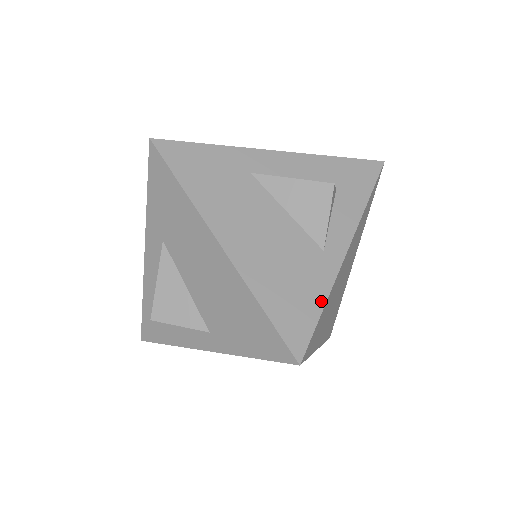
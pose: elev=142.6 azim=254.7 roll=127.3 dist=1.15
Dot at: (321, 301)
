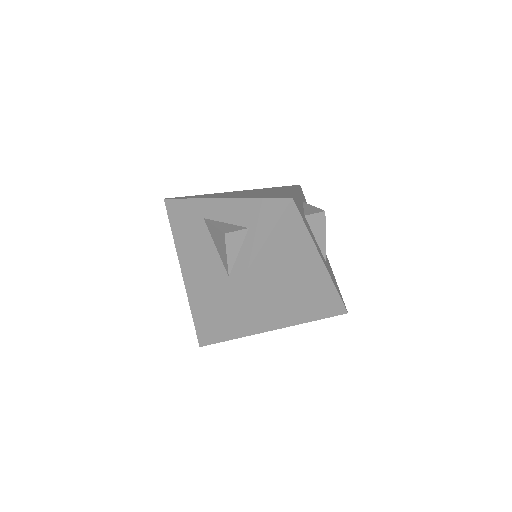
Dot at: (219, 311)
